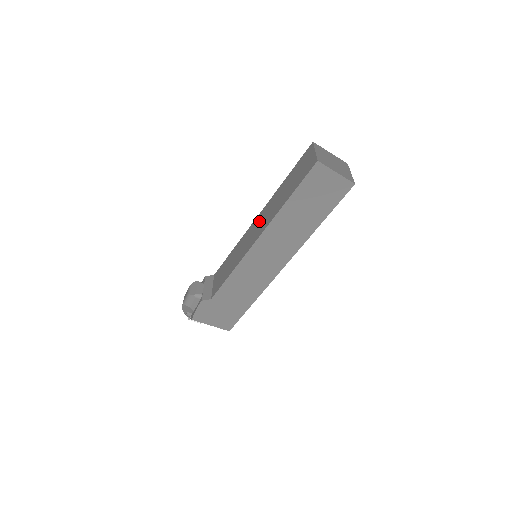
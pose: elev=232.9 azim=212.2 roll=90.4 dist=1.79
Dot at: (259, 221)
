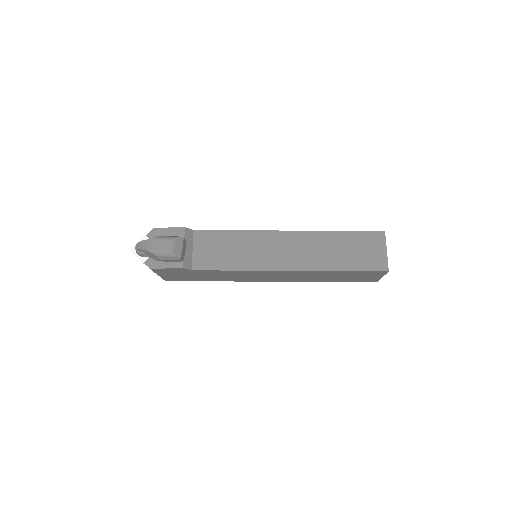
Dot at: (292, 244)
